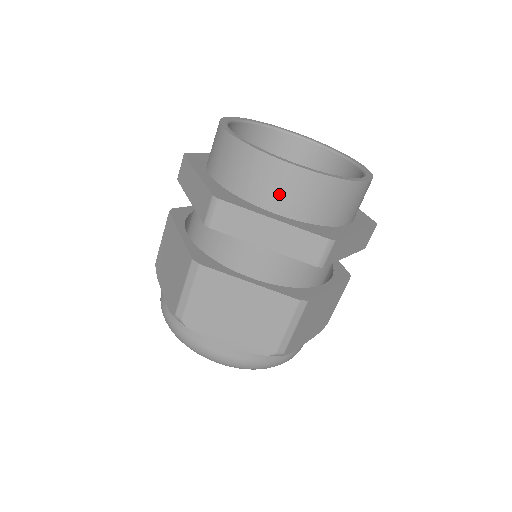
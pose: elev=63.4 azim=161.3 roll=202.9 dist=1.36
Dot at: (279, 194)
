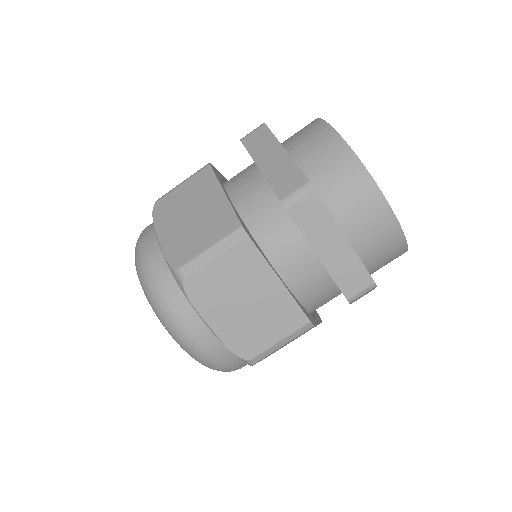
Dot at: (358, 218)
